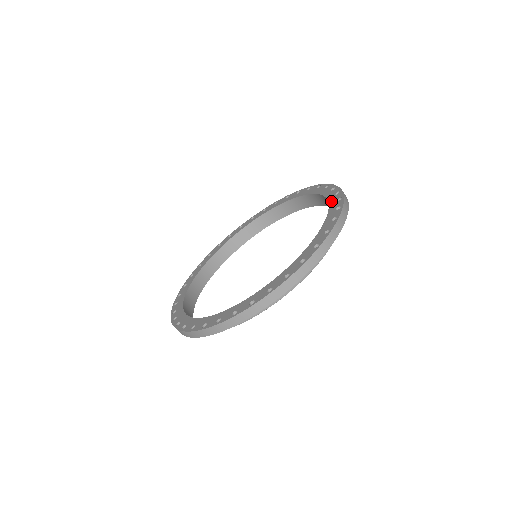
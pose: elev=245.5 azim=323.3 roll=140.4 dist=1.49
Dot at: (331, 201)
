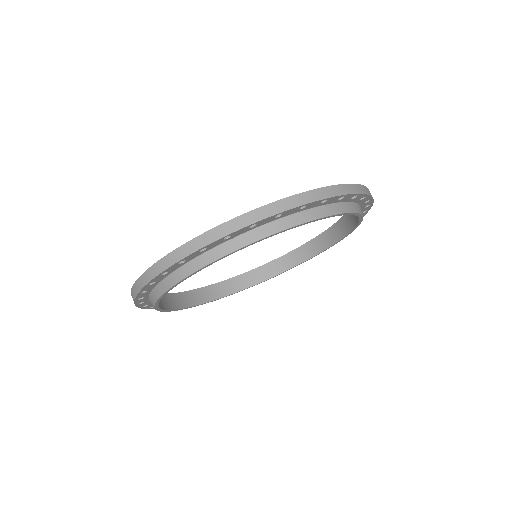
Dot at: occluded
